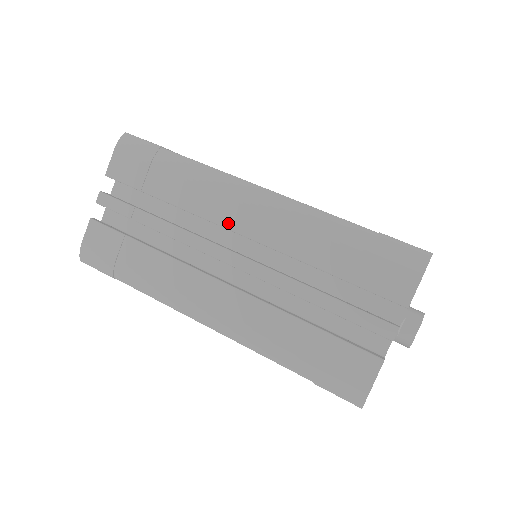
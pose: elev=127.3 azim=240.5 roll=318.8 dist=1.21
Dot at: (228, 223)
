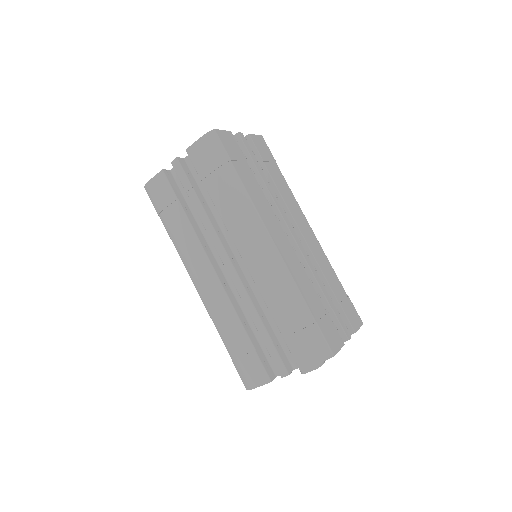
Dot at: (239, 246)
